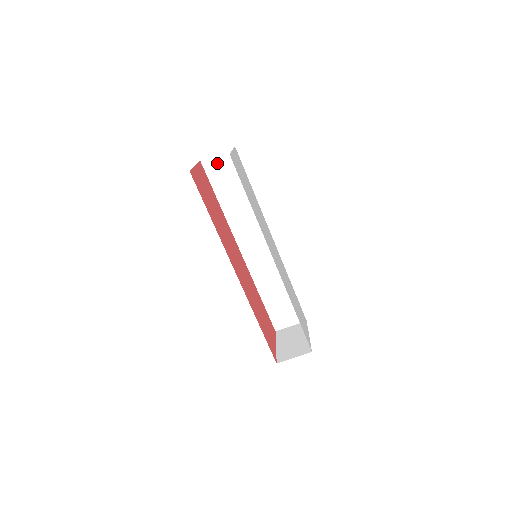
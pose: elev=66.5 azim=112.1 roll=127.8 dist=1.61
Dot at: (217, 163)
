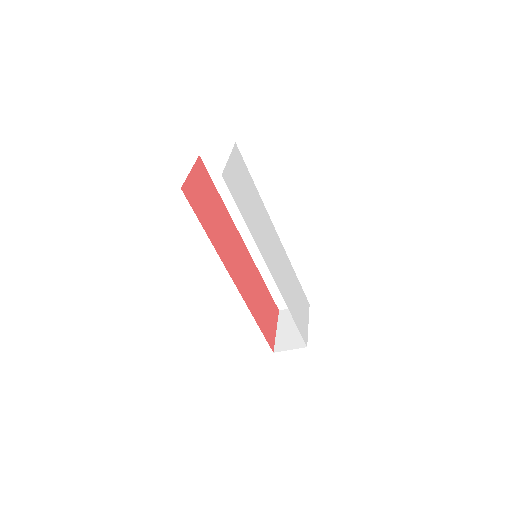
Dot at: (217, 158)
